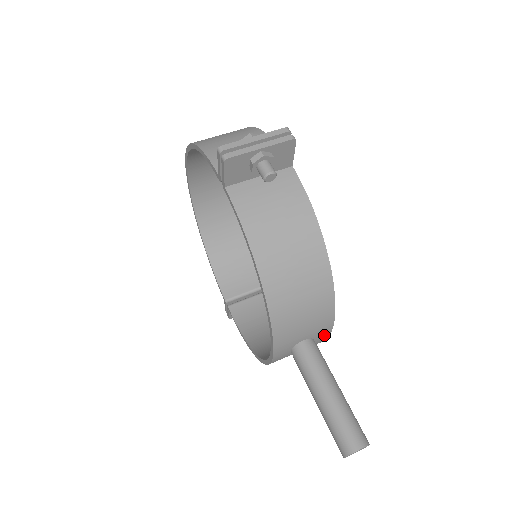
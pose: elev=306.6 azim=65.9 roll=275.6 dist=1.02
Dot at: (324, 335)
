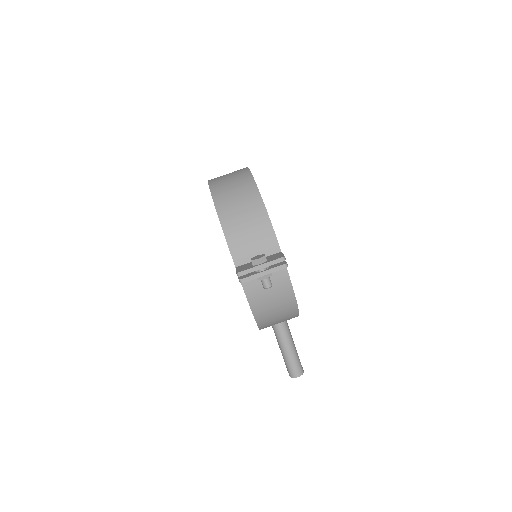
Dot at: occluded
